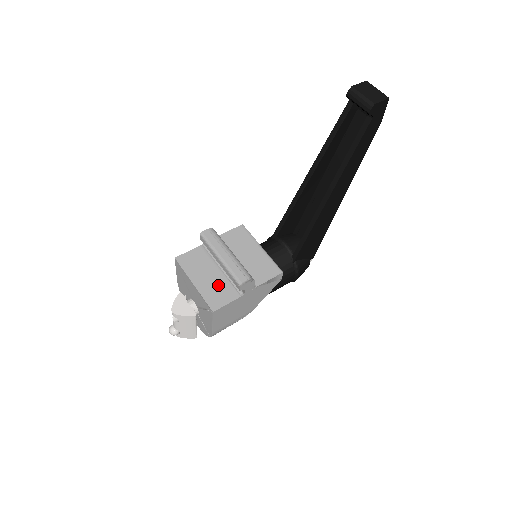
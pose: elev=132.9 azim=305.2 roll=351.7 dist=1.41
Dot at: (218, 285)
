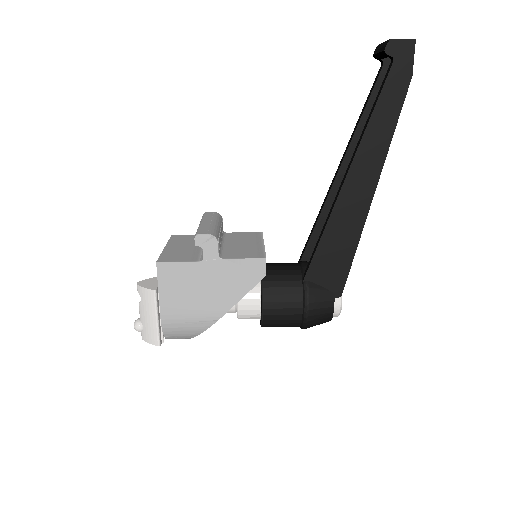
Dot at: (186, 252)
